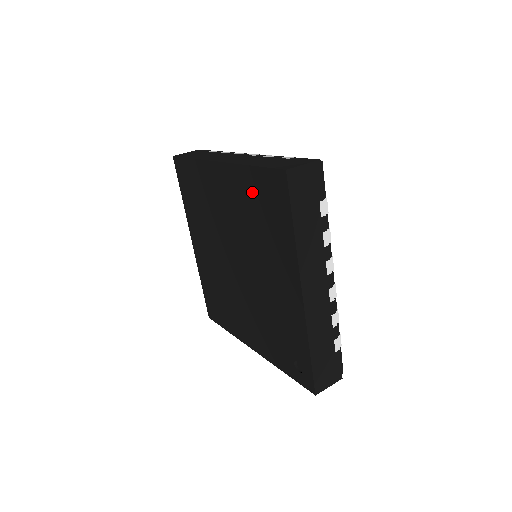
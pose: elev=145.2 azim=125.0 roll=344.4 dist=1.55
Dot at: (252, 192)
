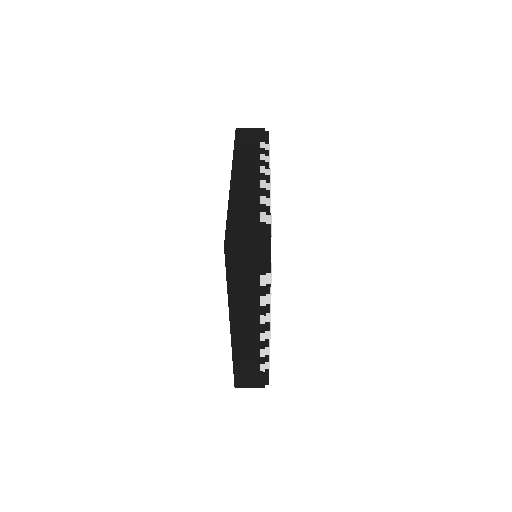
Dot at: occluded
